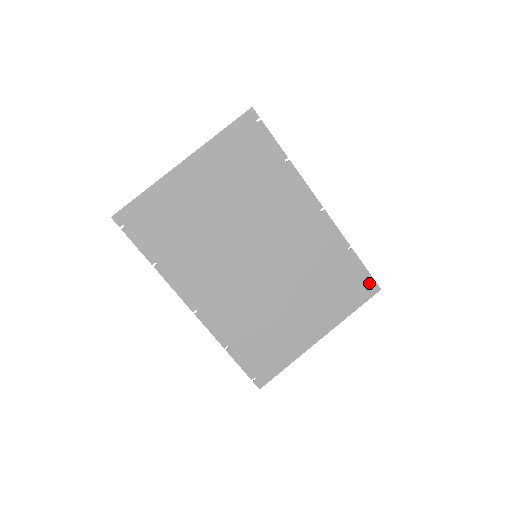
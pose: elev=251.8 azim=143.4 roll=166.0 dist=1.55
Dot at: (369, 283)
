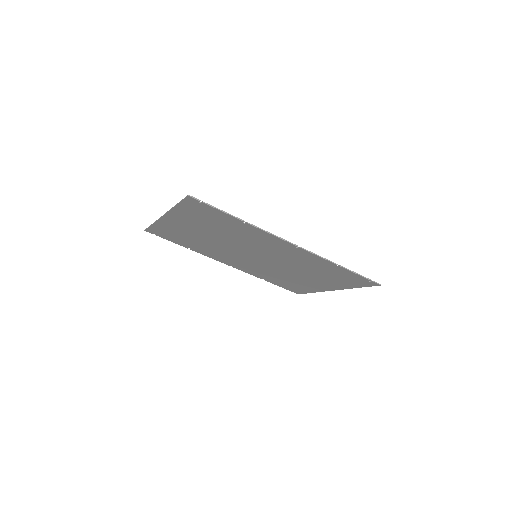
Dot at: (367, 281)
